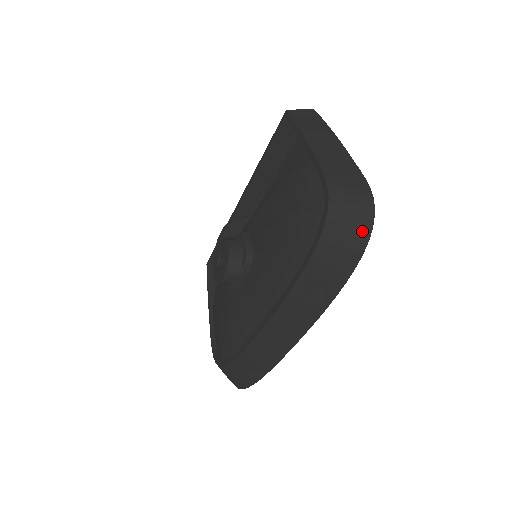
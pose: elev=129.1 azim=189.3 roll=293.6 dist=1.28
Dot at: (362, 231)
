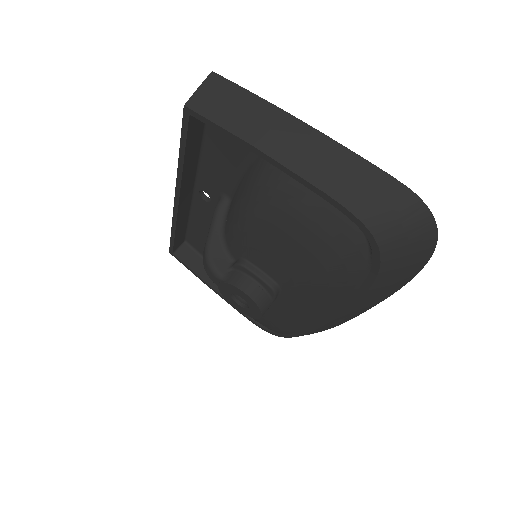
Dot at: (427, 239)
